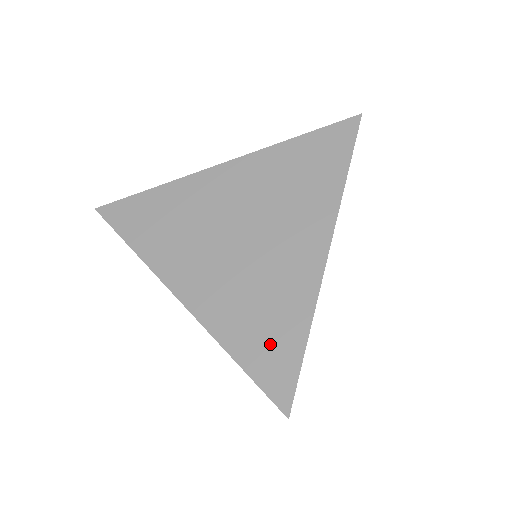
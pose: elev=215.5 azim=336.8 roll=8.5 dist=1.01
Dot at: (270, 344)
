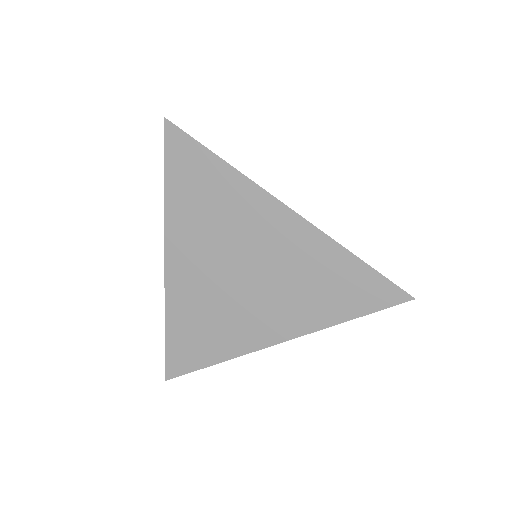
Dot at: occluded
